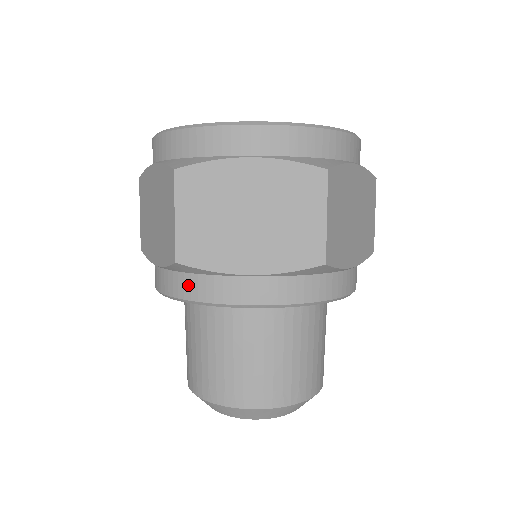
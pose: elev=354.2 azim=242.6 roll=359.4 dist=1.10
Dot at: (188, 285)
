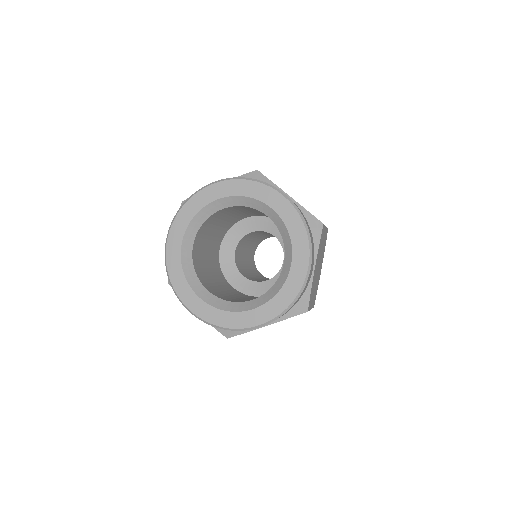
Dot at: occluded
